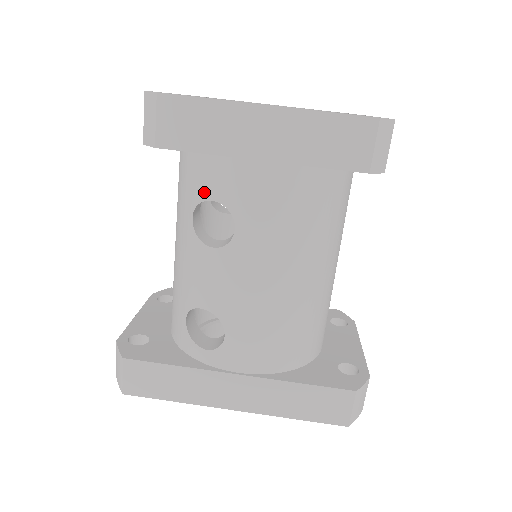
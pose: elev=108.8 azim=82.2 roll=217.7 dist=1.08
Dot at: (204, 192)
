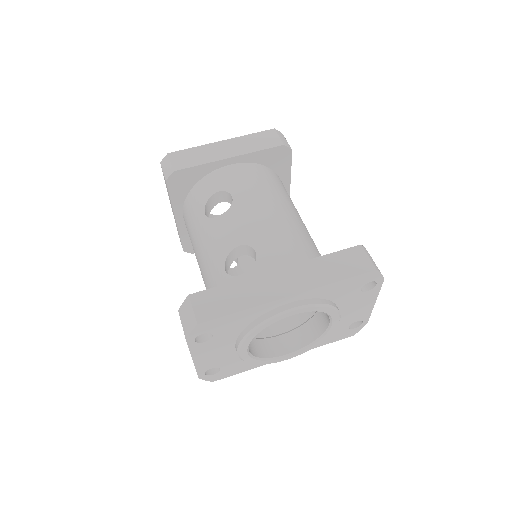
Dot at: (207, 196)
